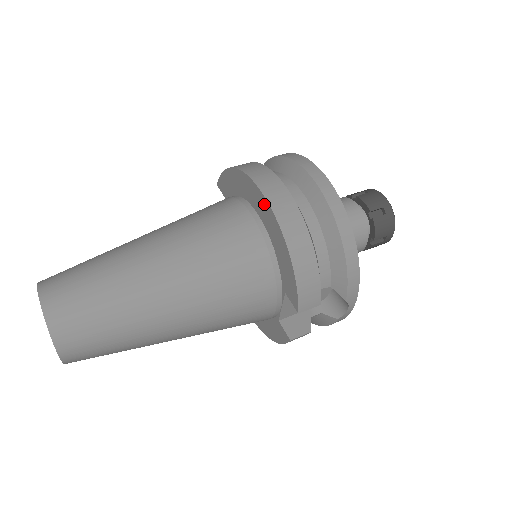
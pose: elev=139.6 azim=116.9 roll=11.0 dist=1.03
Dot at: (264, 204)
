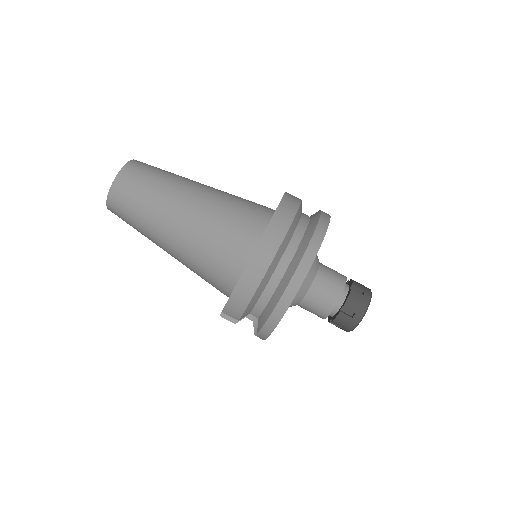
Dot at: (257, 244)
